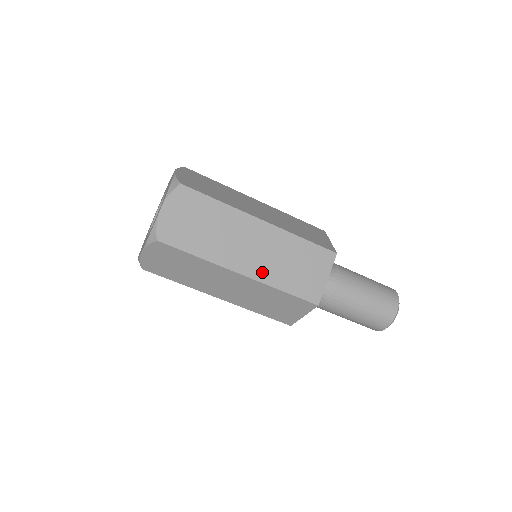
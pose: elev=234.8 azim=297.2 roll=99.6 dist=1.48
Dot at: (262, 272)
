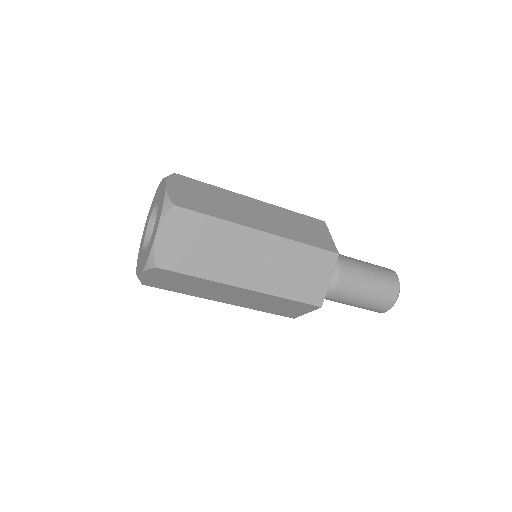
Dot at: (242, 304)
